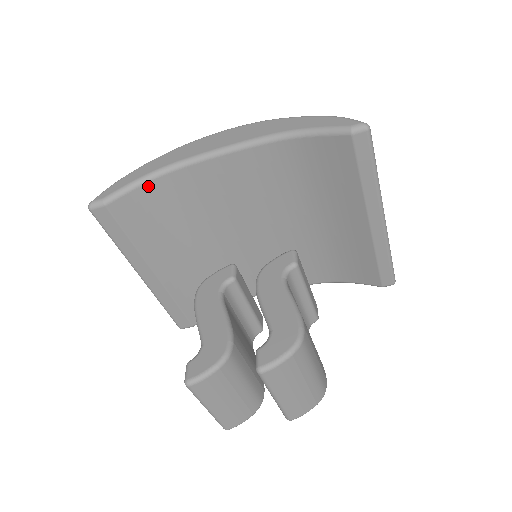
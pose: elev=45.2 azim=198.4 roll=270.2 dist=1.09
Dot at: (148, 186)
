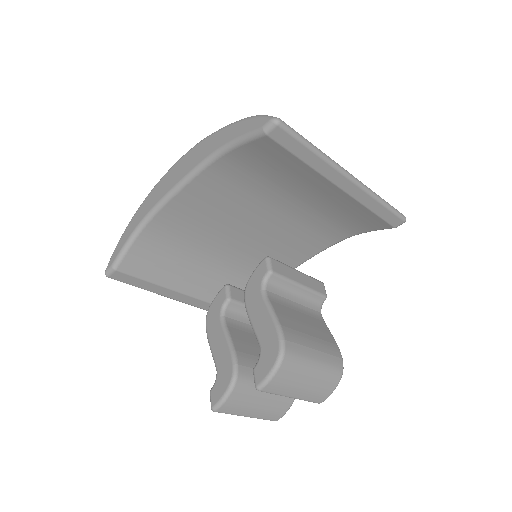
Dot at: (139, 240)
